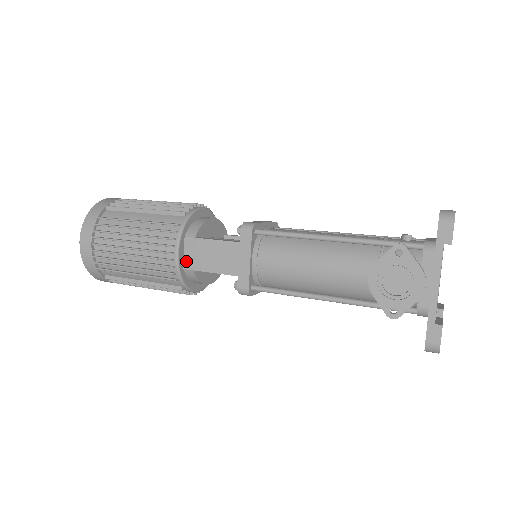
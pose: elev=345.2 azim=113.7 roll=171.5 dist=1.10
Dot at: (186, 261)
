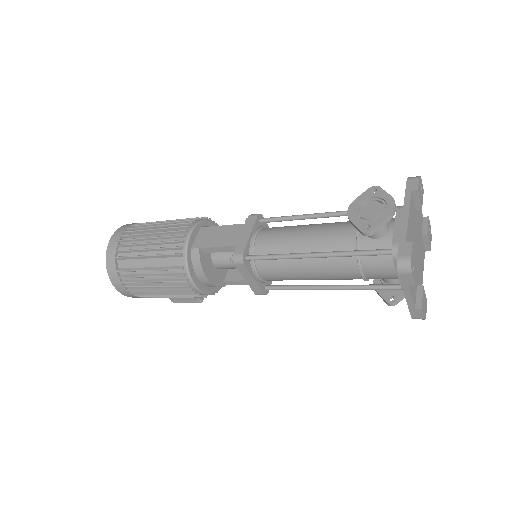
Dot at: (195, 243)
